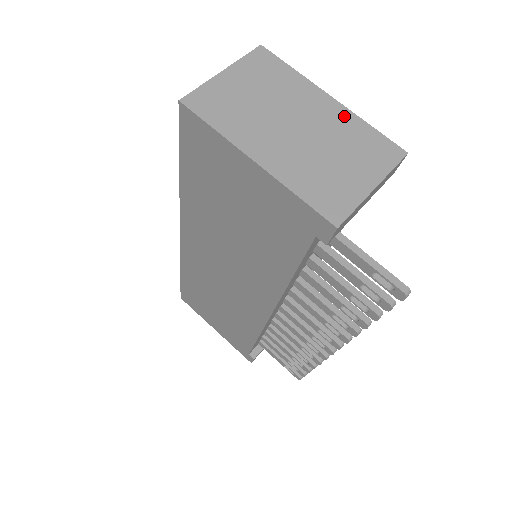
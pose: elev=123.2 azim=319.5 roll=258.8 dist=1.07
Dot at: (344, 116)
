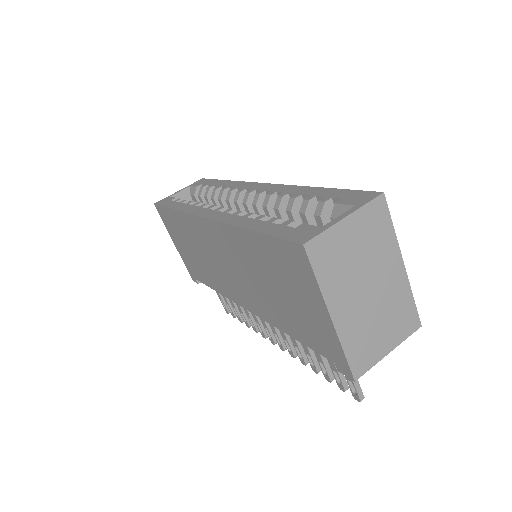
Dot at: (403, 285)
